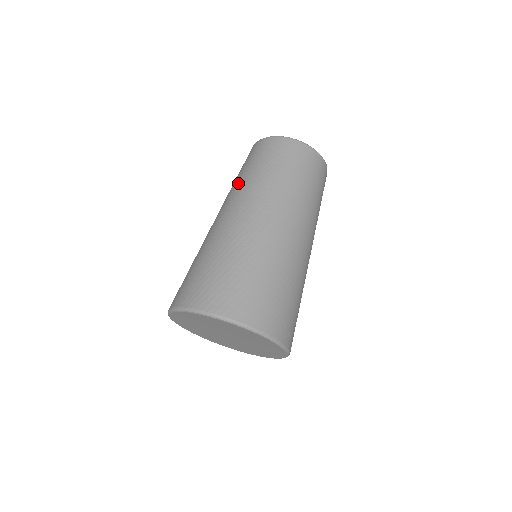
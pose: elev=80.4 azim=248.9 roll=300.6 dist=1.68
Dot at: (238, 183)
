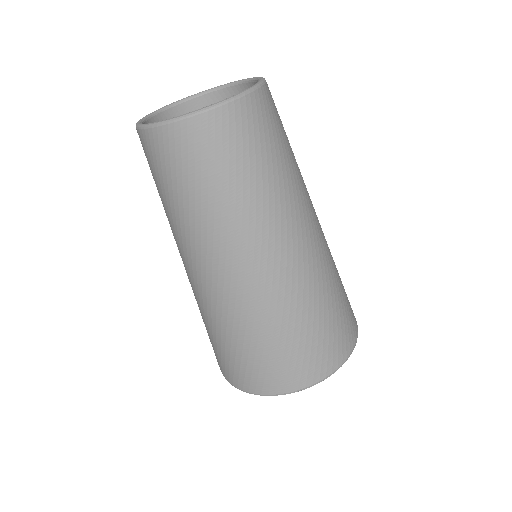
Dot at: occluded
